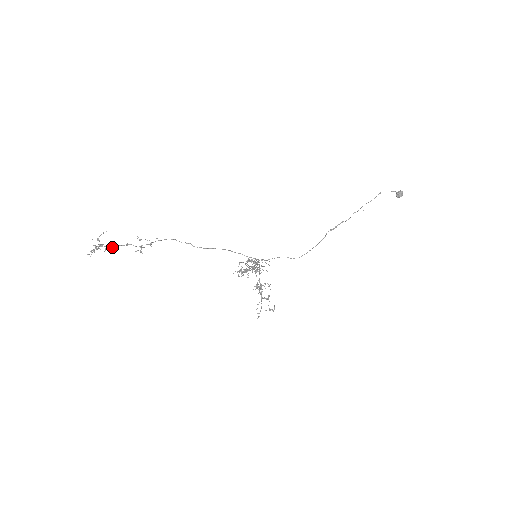
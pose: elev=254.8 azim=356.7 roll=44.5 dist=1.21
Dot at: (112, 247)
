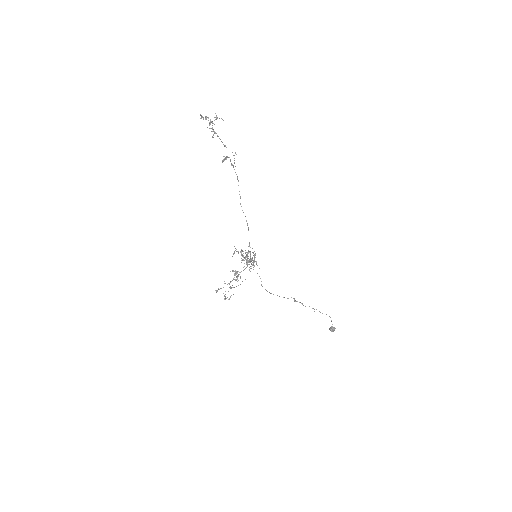
Dot at: (215, 133)
